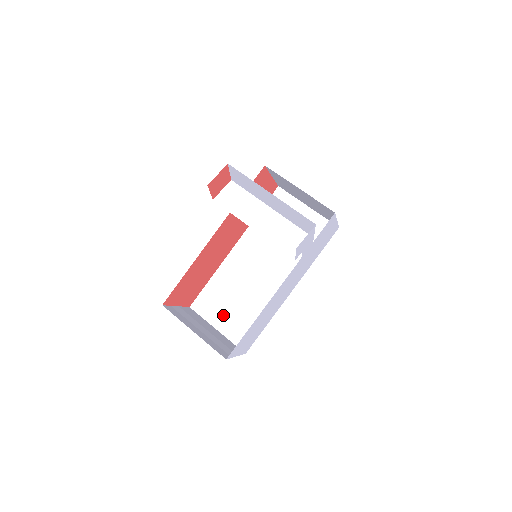
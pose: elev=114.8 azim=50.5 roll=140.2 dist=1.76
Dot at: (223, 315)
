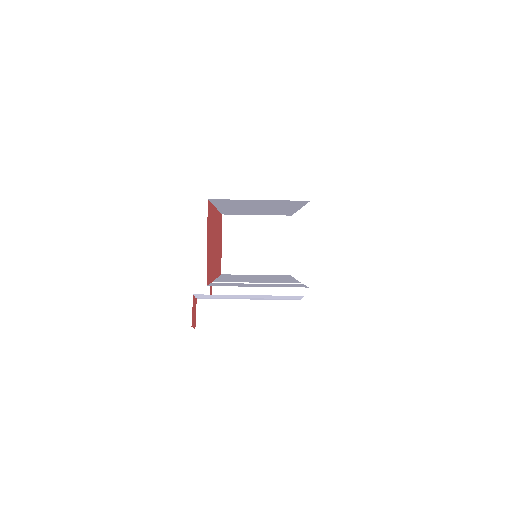
Dot at: occluded
